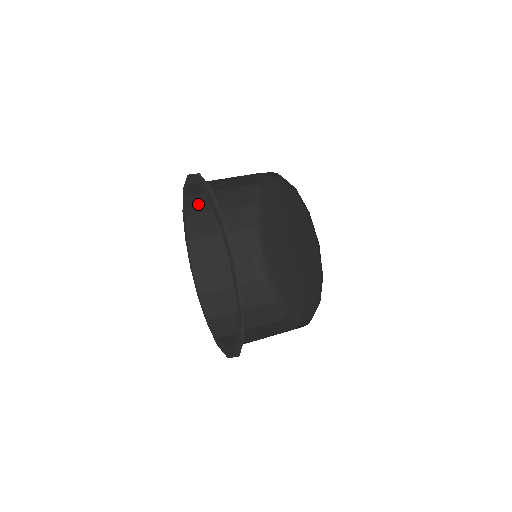
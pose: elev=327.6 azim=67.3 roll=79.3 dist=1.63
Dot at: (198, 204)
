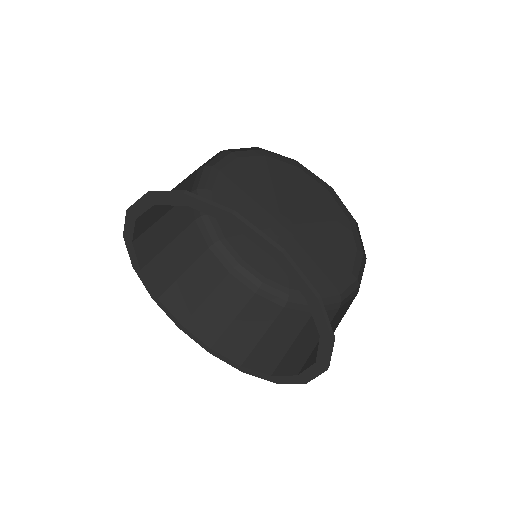
Dot at: (148, 246)
